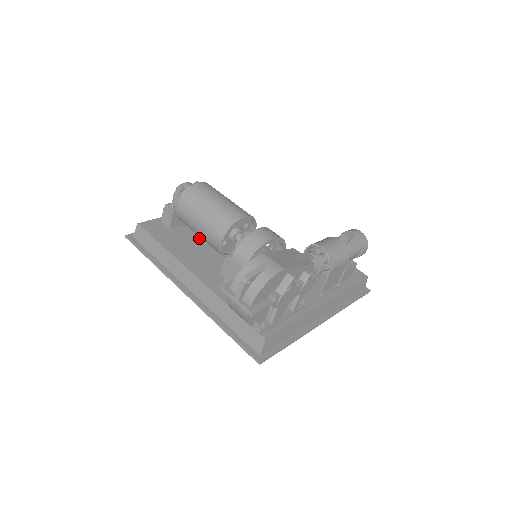
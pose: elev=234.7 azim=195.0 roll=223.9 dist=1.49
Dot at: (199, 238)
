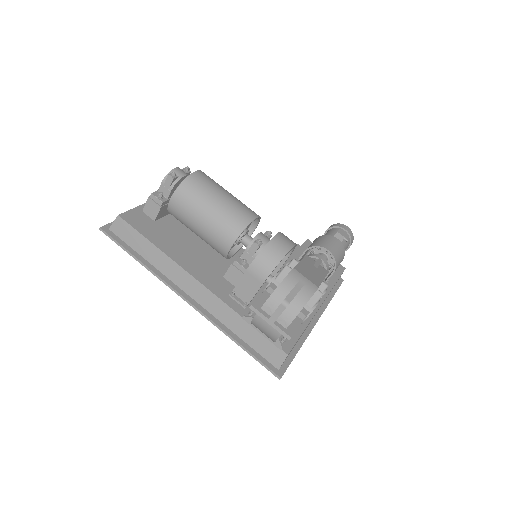
Dot at: (188, 232)
